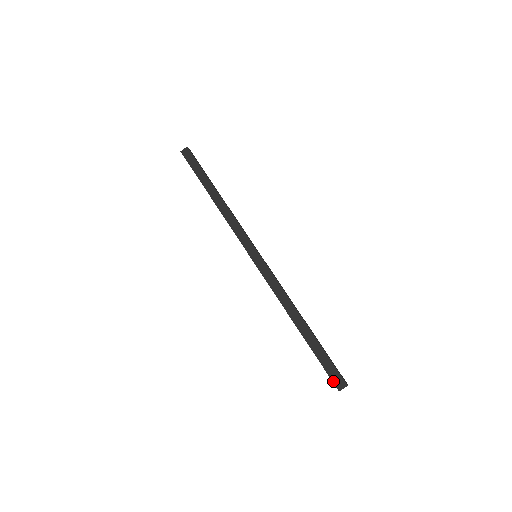
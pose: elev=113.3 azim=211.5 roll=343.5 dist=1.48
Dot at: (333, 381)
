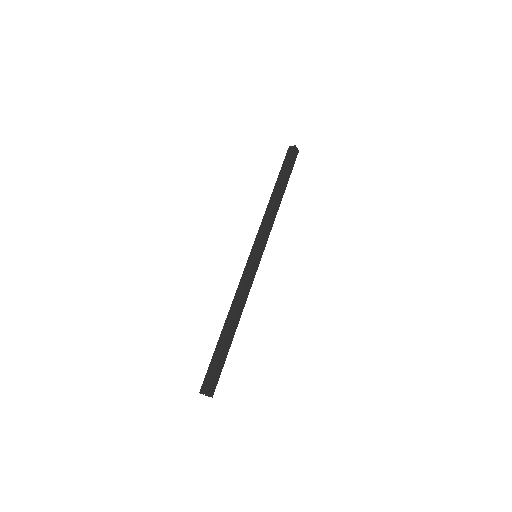
Dot at: (203, 382)
